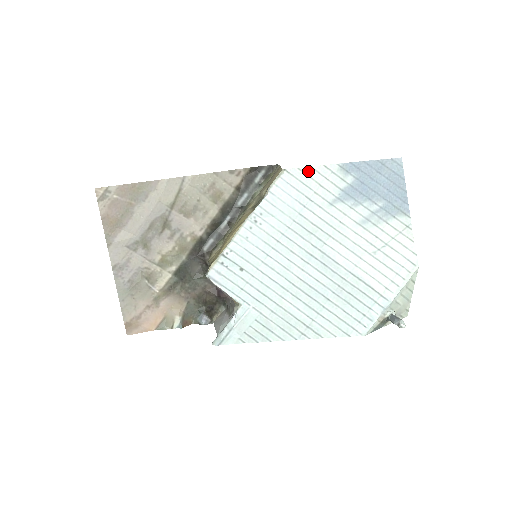
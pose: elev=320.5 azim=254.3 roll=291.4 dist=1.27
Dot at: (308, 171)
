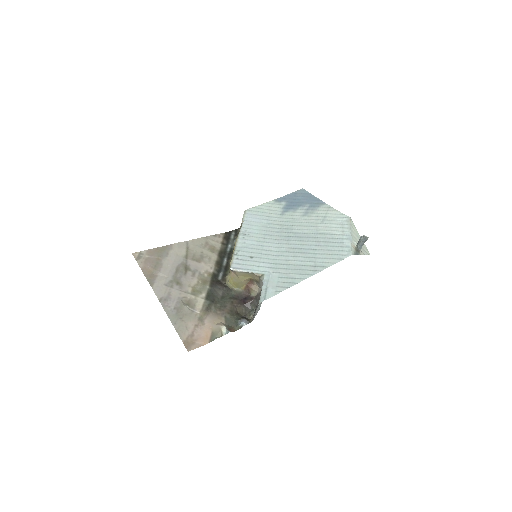
Dot at: (259, 207)
